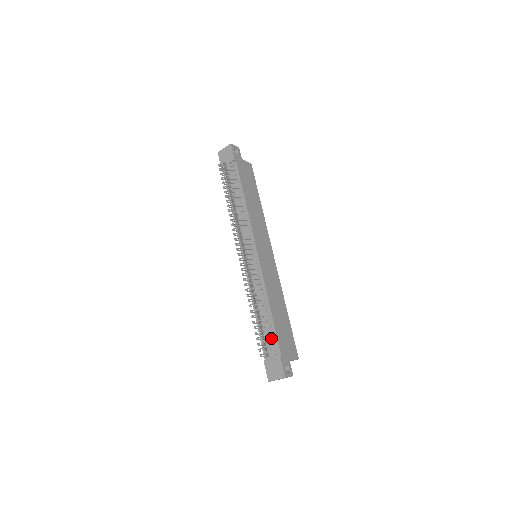
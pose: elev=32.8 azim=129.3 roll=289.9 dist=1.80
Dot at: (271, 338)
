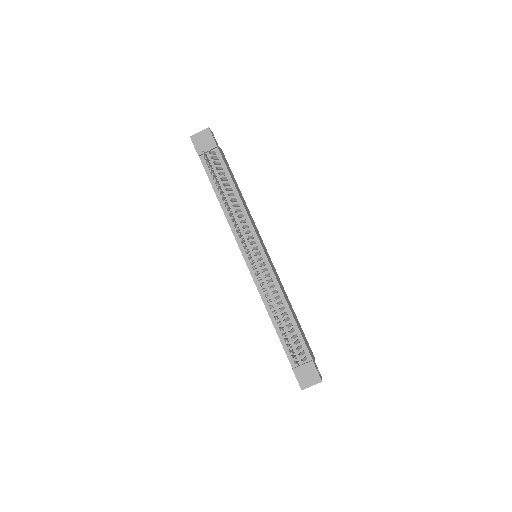
Dot at: (297, 343)
